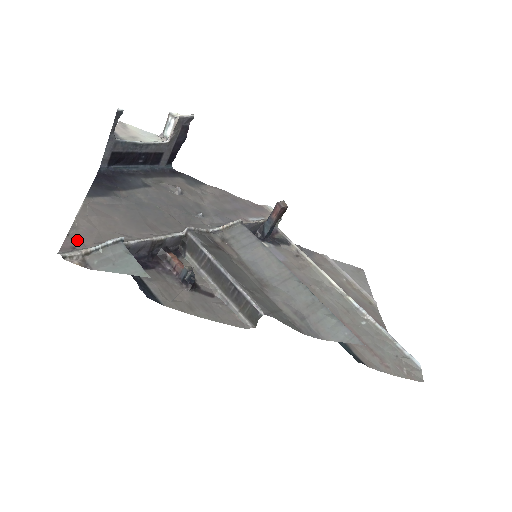
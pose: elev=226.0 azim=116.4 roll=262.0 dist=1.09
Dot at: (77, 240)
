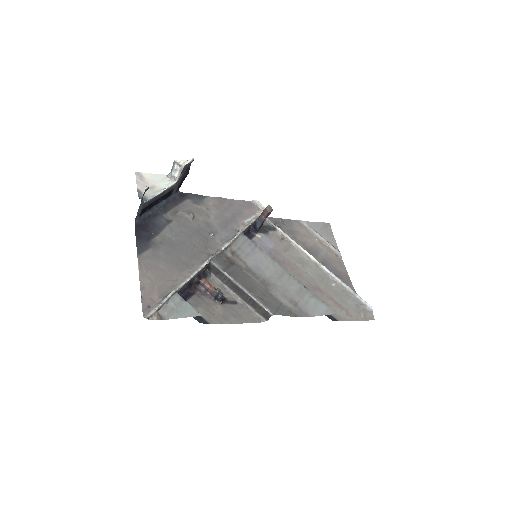
Dot at: (148, 299)
